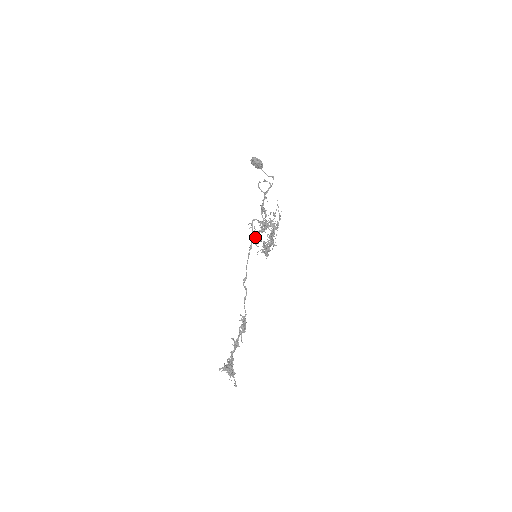
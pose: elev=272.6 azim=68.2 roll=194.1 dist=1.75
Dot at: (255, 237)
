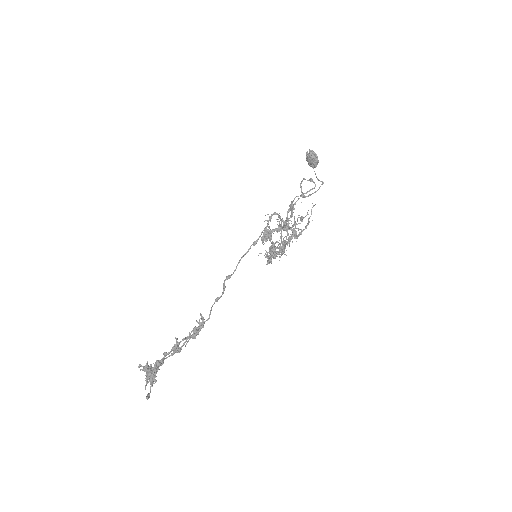
Dot at: (266, 231)
